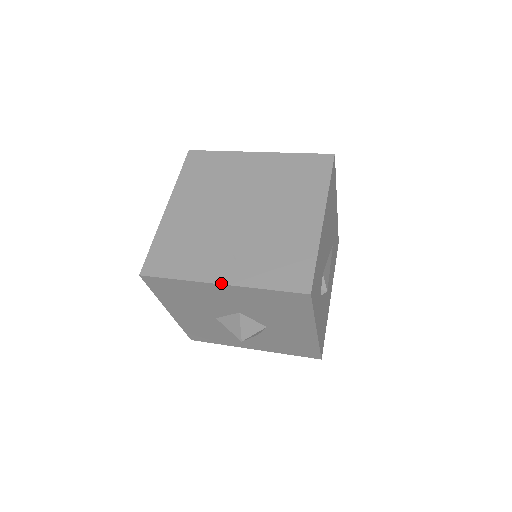
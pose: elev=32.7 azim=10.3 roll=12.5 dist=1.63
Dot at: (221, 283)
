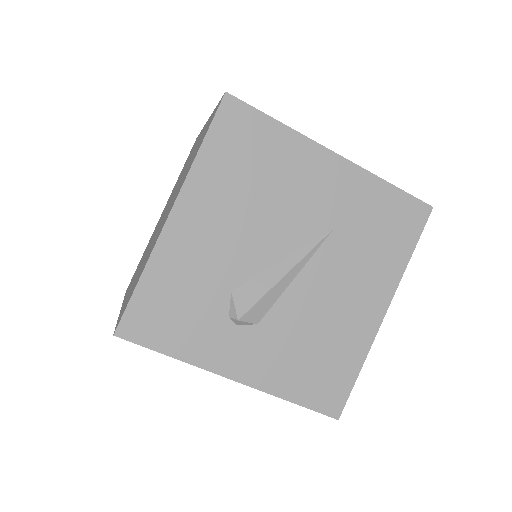
Dot at: (121, 307)
